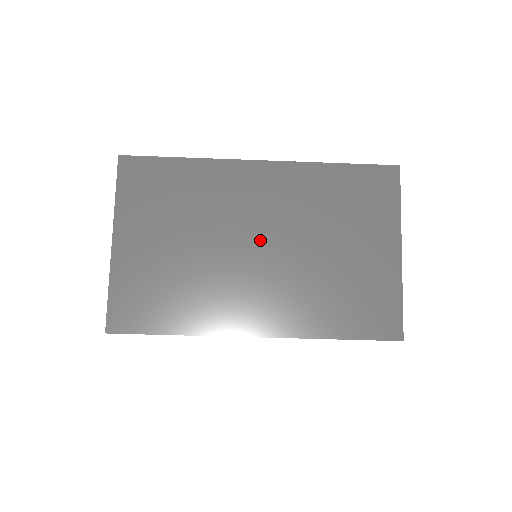
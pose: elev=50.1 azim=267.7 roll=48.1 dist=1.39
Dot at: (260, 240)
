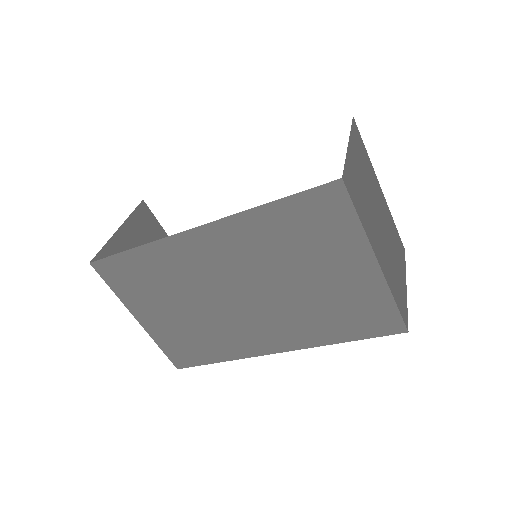
Dot at: (239, 291)
